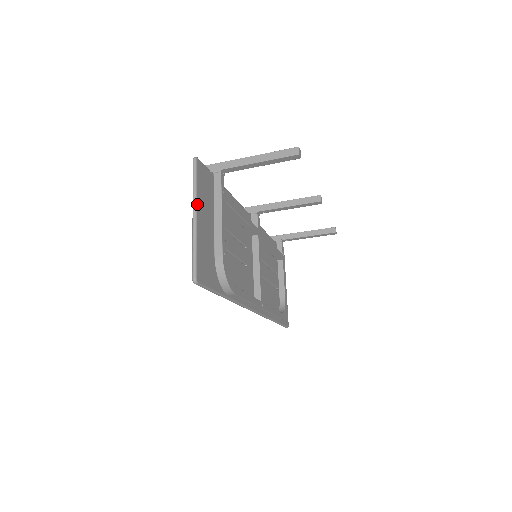
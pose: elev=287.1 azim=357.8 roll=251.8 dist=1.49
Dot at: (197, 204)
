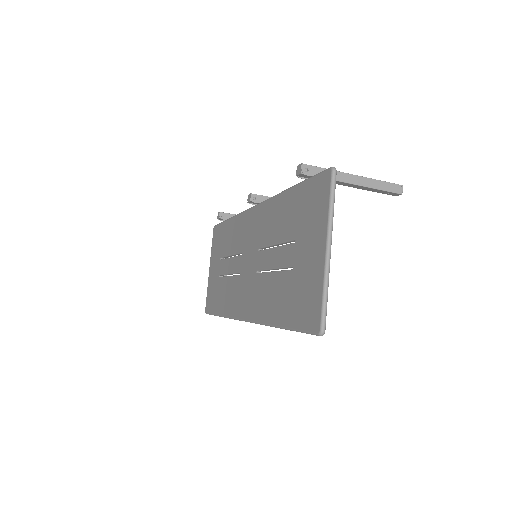
Dot at: (331, 232)
